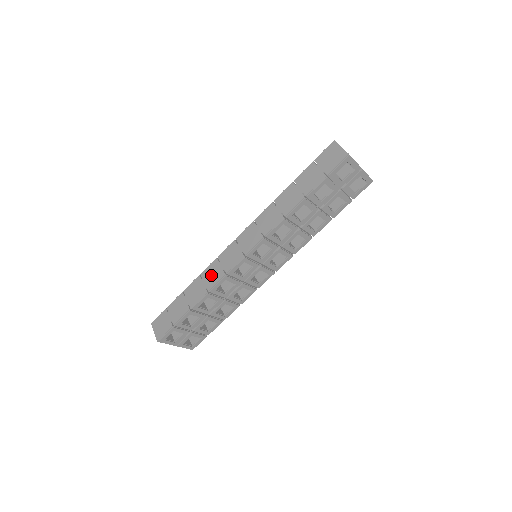
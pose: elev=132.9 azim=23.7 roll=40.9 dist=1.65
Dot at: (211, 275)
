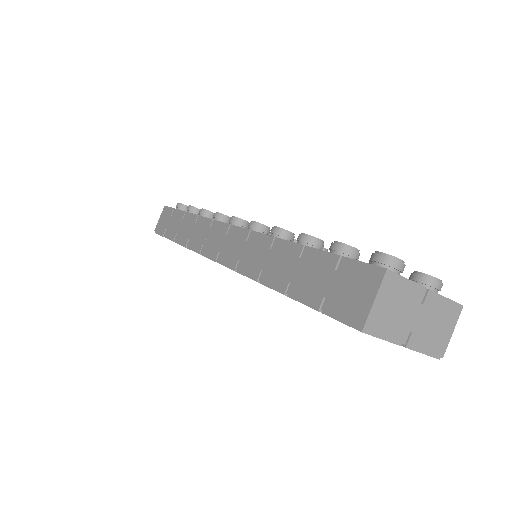
Dot at: (198, 232)
